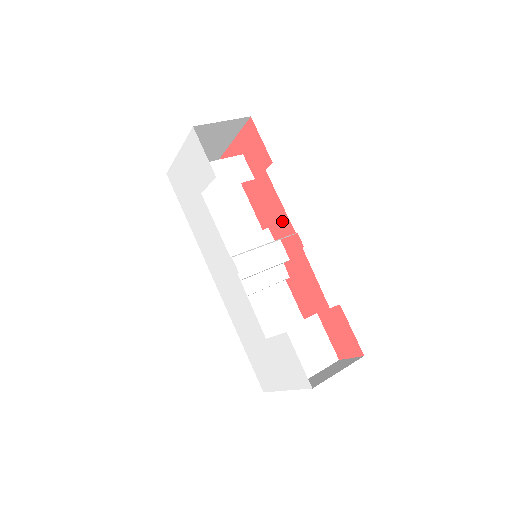
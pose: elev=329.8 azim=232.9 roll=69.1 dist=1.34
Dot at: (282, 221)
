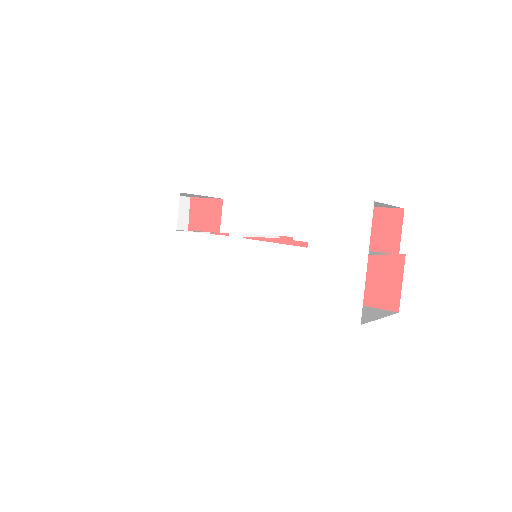
Dot at: occluded
